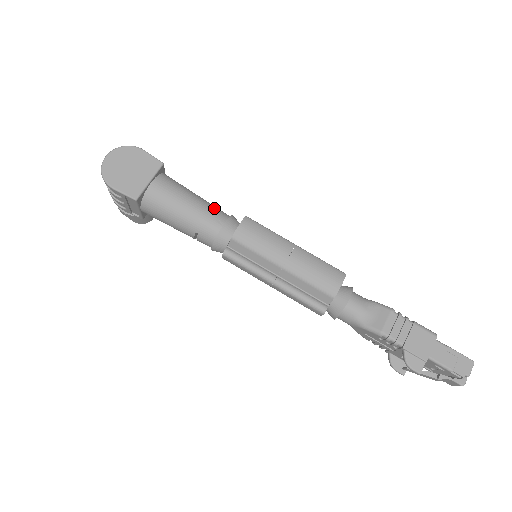
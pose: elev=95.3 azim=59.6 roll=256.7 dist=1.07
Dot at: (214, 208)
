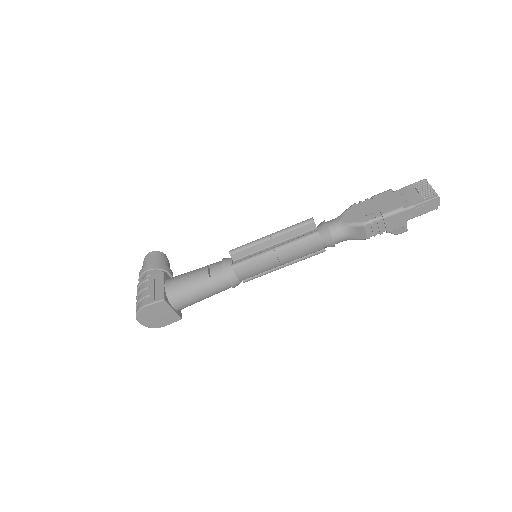
Dot at: (212, 280)
